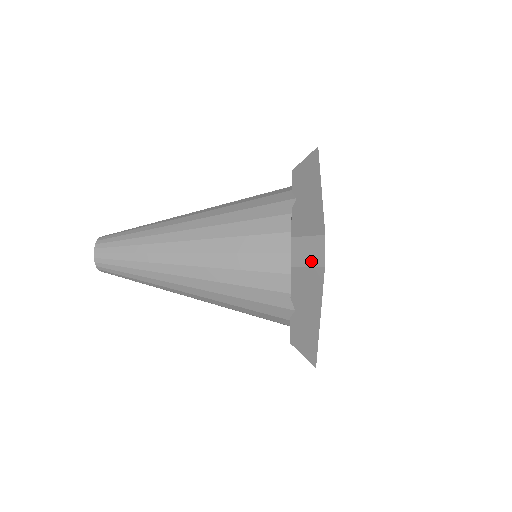
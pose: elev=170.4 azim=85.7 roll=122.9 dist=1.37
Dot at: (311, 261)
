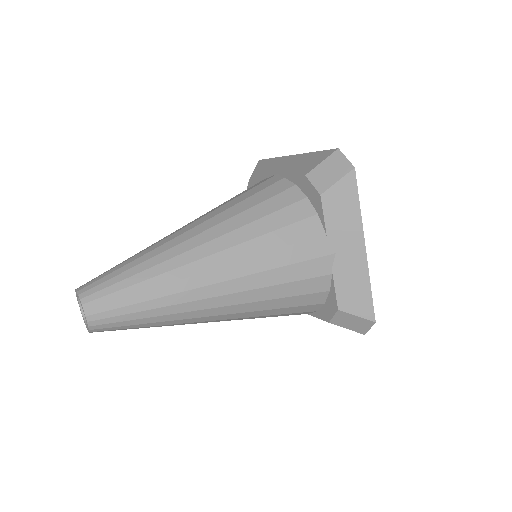
Dot at: (338, 175)
